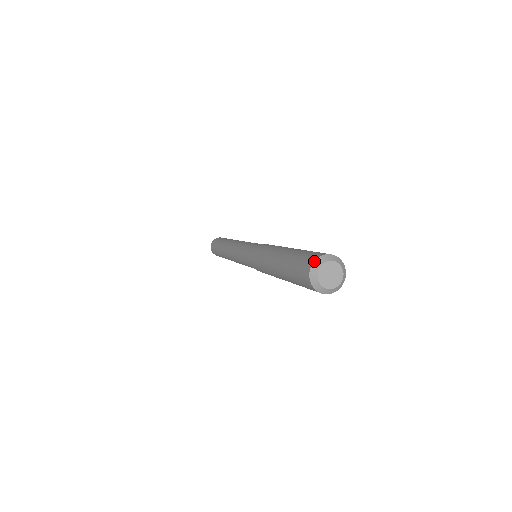
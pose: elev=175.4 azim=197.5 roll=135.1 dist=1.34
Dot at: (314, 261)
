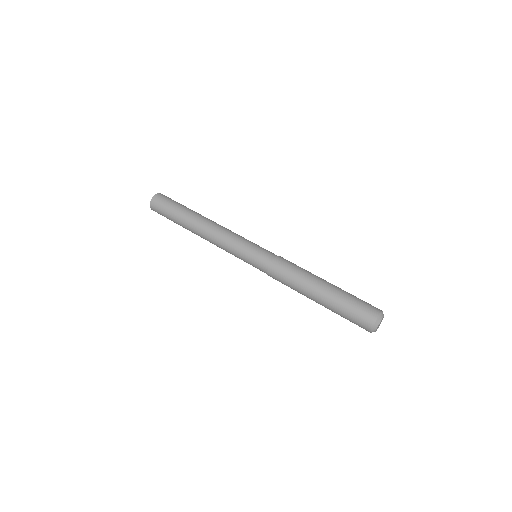
Dot at: (380, 314)
